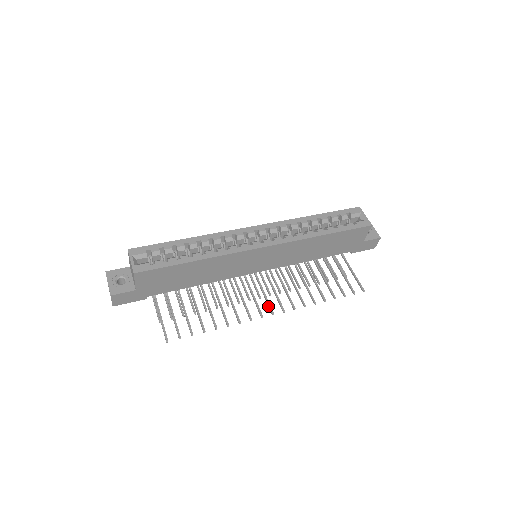
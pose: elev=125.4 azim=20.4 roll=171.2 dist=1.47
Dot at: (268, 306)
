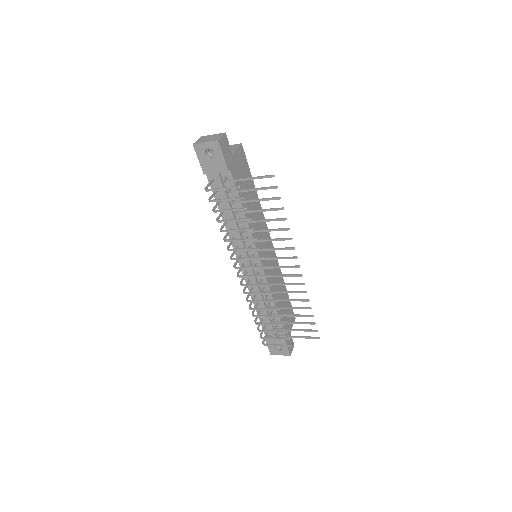
Dot at: (289, 266)
